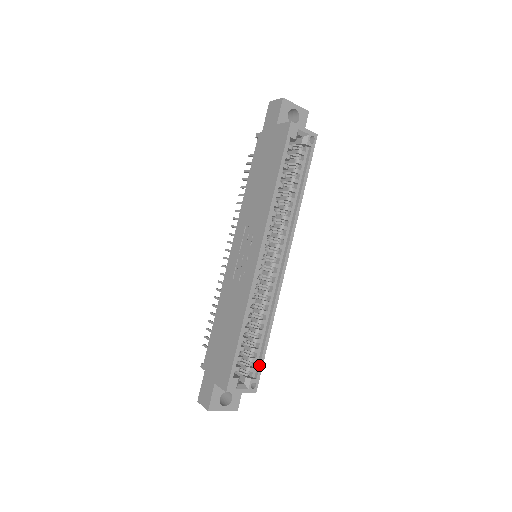
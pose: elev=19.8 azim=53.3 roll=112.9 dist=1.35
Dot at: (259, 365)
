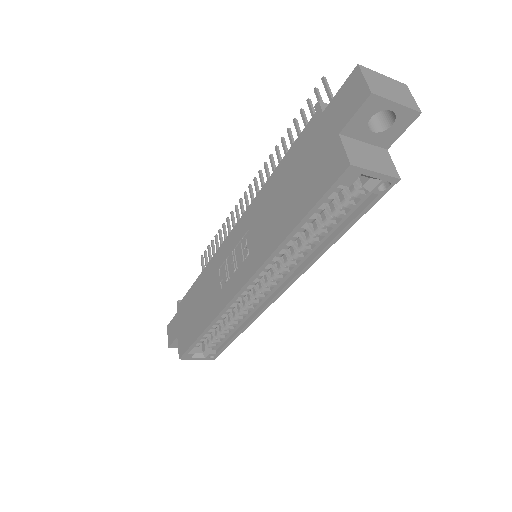
Dot at: (221, 348)
